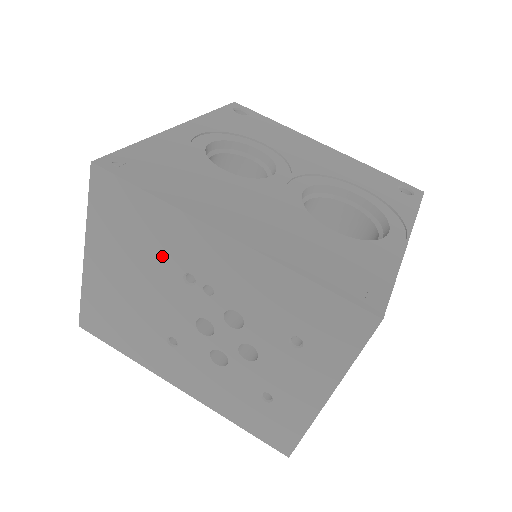
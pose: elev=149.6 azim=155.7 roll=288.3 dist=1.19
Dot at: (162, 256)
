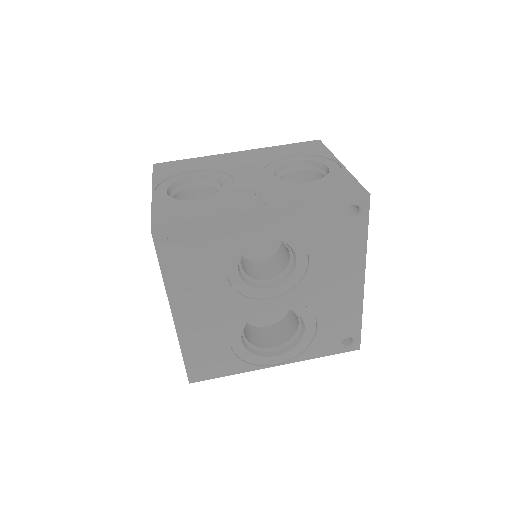
Dot at: occluded
